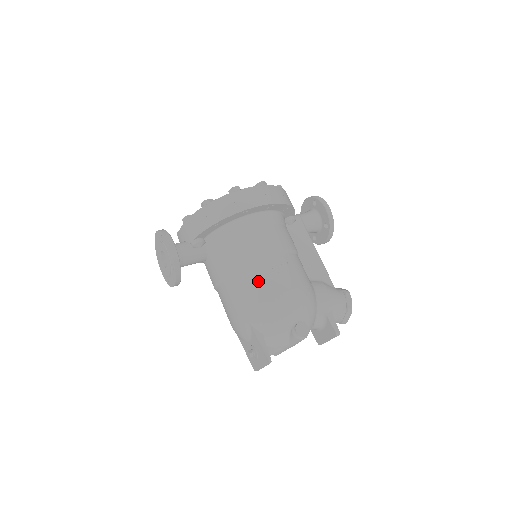
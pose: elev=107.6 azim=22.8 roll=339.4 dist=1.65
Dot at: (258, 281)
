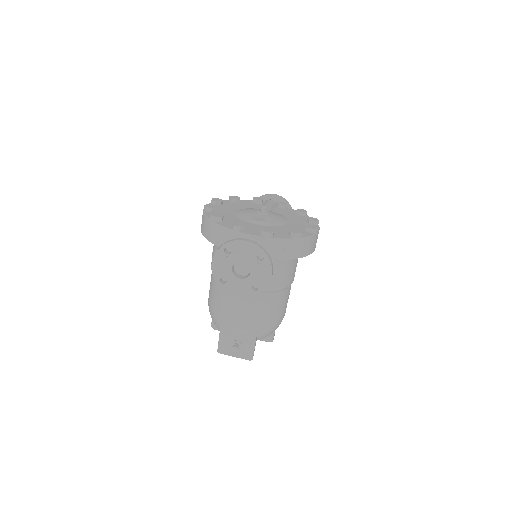
Dot at: (281, 304)
